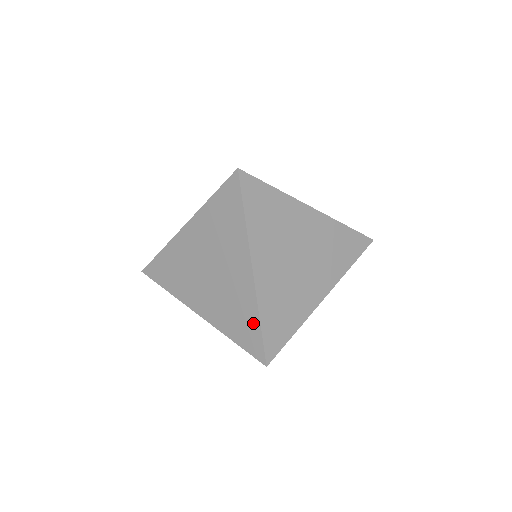
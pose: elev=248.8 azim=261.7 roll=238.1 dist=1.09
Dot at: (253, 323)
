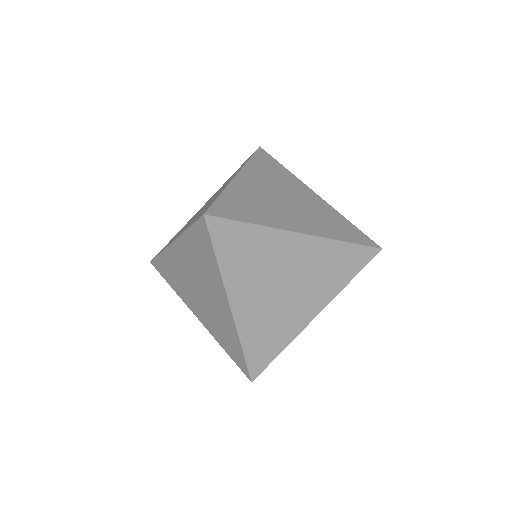
Dot at: occluded
